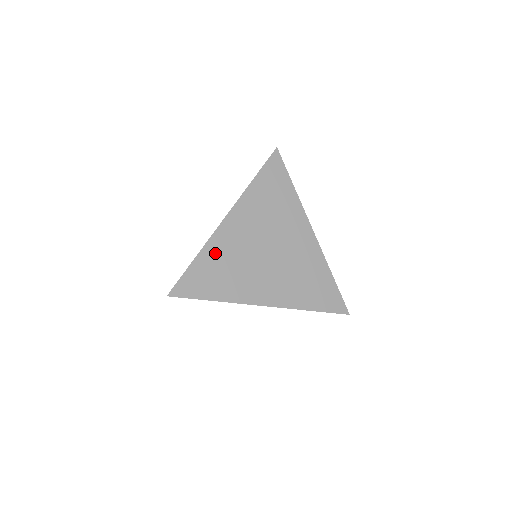
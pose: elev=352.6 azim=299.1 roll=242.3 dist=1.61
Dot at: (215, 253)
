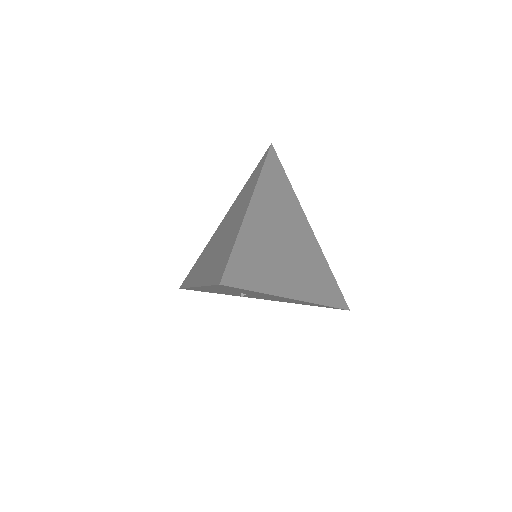
Dot at: (249, 239)
